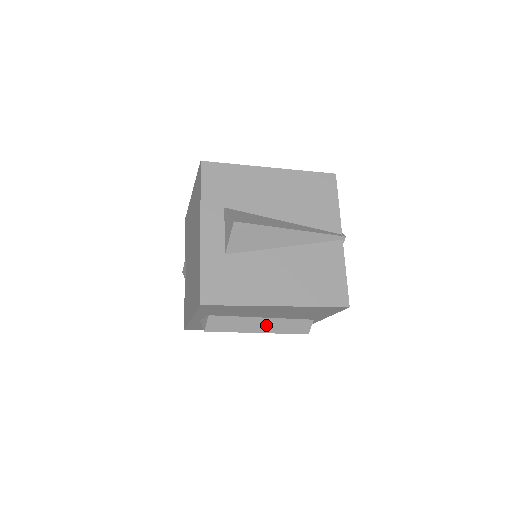
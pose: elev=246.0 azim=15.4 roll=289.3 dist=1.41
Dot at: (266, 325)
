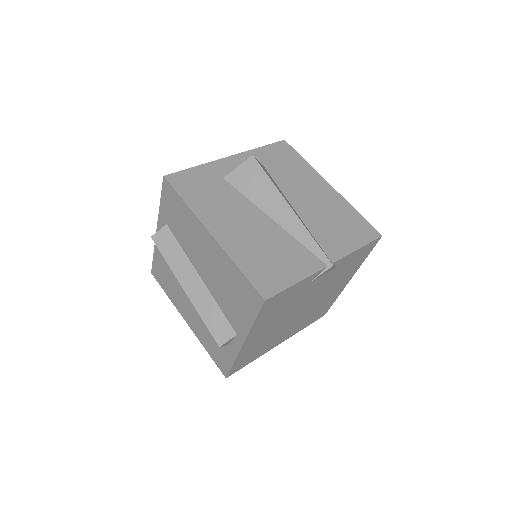
Dot at: (196, 288)
